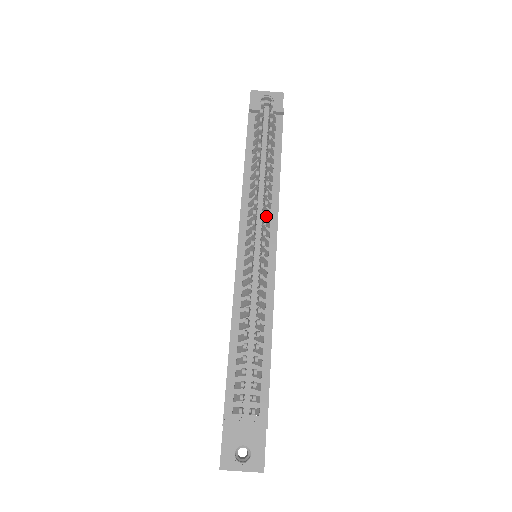
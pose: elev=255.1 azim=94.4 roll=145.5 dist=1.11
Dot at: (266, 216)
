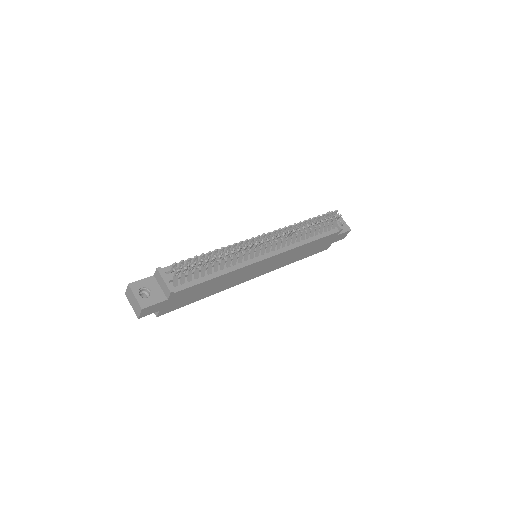
Dot at: (282, 245)
